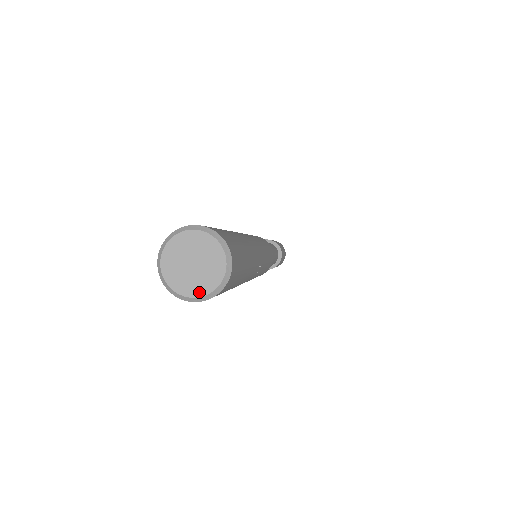
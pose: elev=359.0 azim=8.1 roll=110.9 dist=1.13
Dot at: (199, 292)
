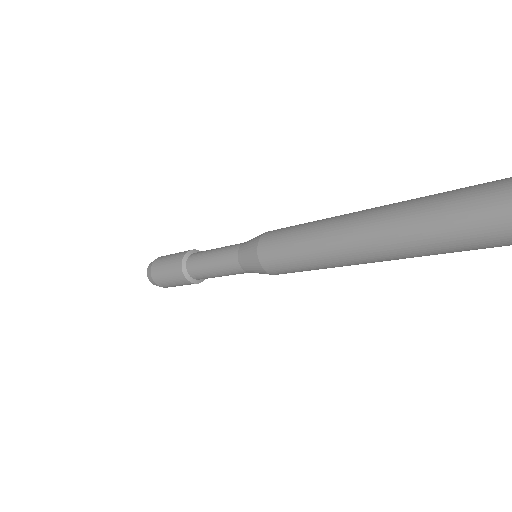
Dot at: out of frame
